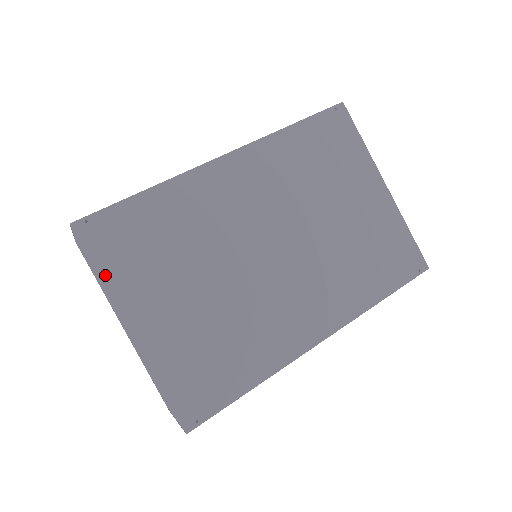
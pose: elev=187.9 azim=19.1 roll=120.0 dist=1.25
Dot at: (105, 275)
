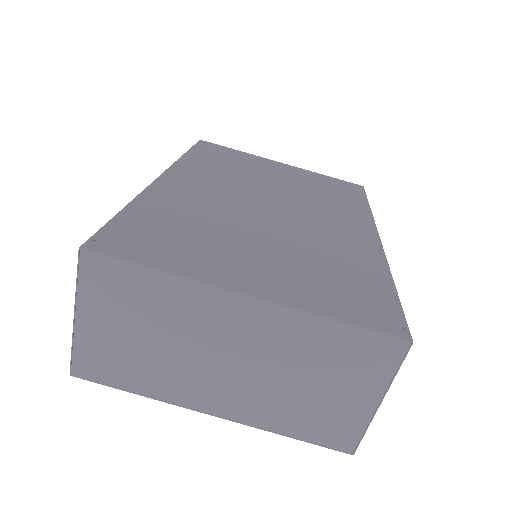
Dot at: (166, 267)
